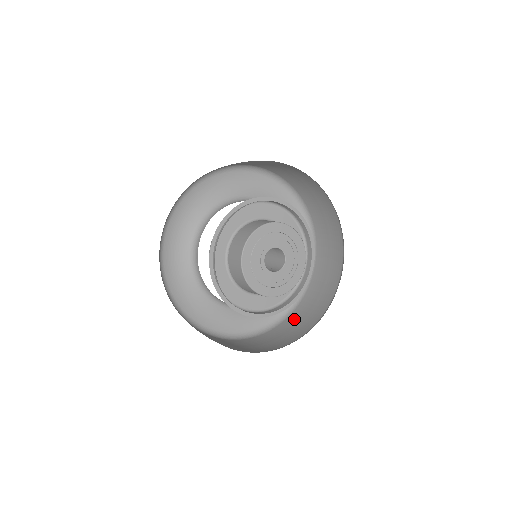
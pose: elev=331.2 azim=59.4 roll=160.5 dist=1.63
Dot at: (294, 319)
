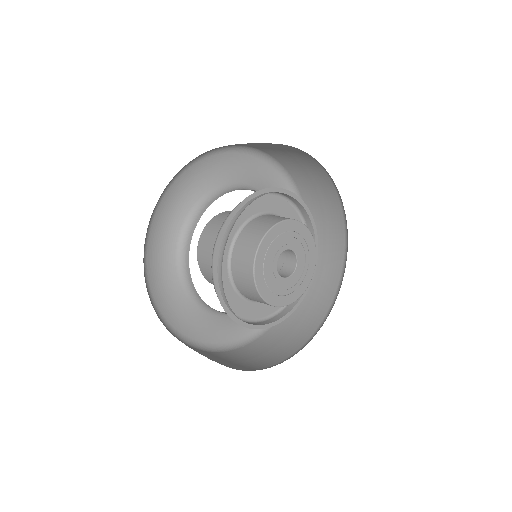
Dot at: (270, 339)
